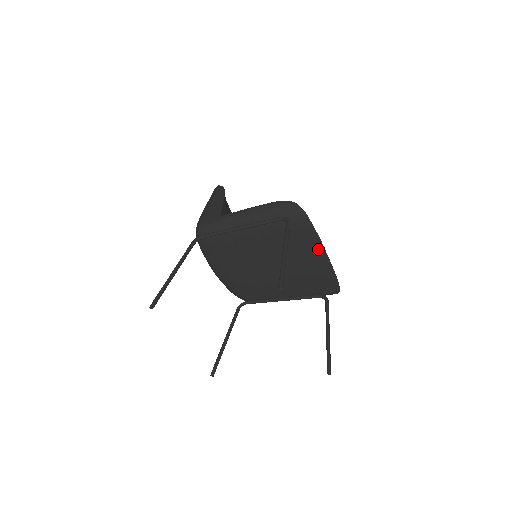
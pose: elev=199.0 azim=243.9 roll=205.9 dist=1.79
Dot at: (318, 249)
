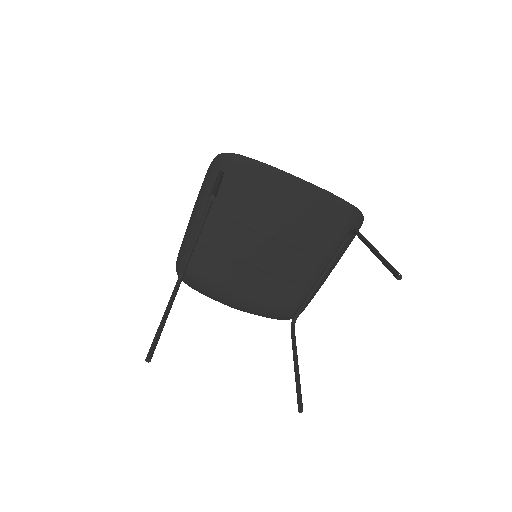
Dot at: (281, 179)
